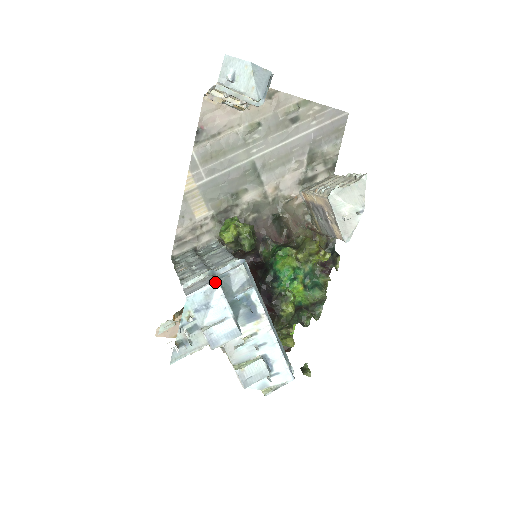
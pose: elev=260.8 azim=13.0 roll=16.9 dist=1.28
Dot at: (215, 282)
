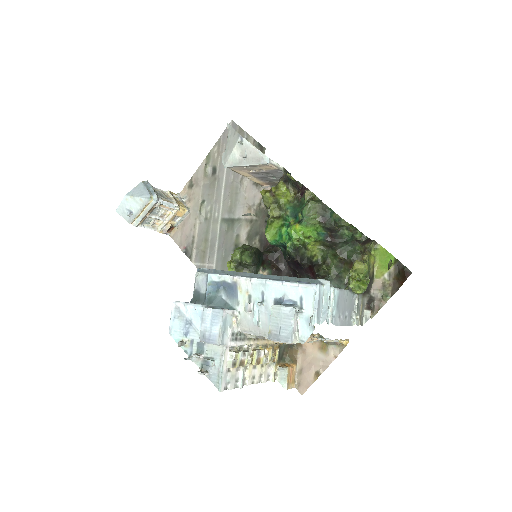
Dot at: (173, 304)
